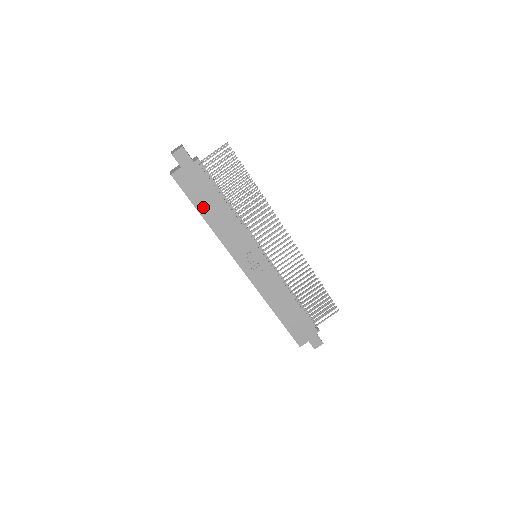
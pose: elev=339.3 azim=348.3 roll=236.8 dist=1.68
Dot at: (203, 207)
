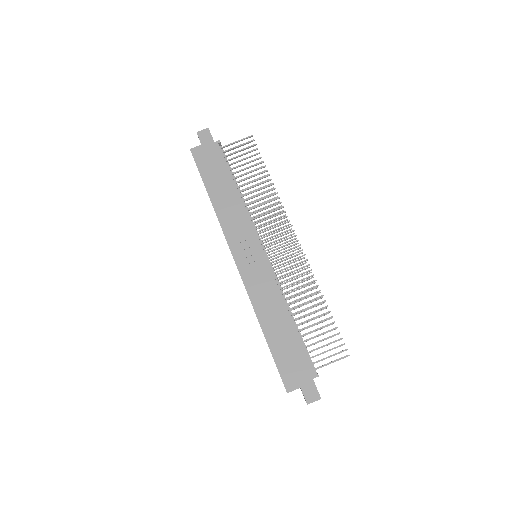
Dot at: (211, 185)
